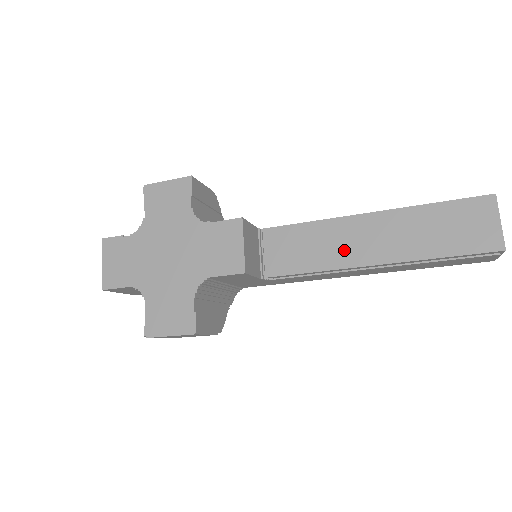
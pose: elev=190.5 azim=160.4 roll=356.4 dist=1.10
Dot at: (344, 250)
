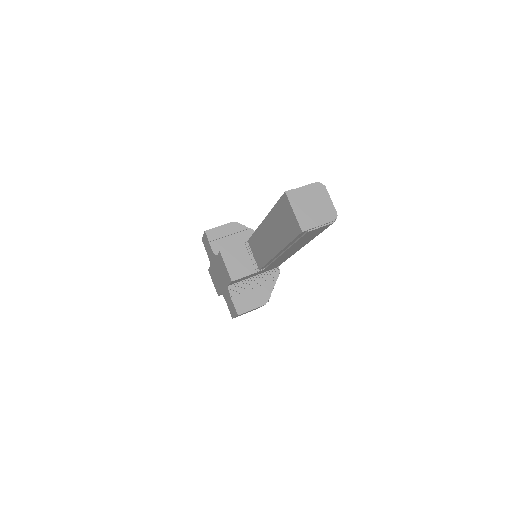
Dot at: (267, 247)
